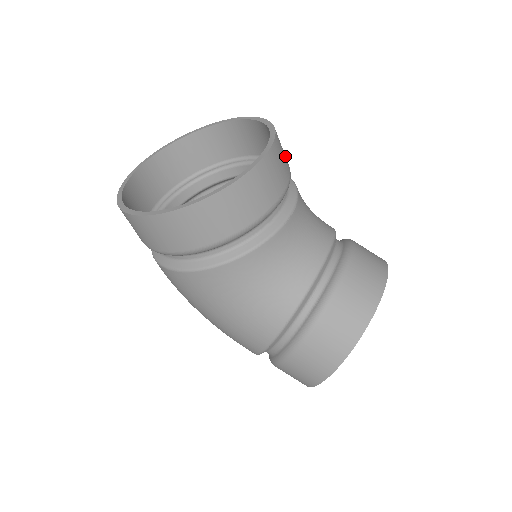
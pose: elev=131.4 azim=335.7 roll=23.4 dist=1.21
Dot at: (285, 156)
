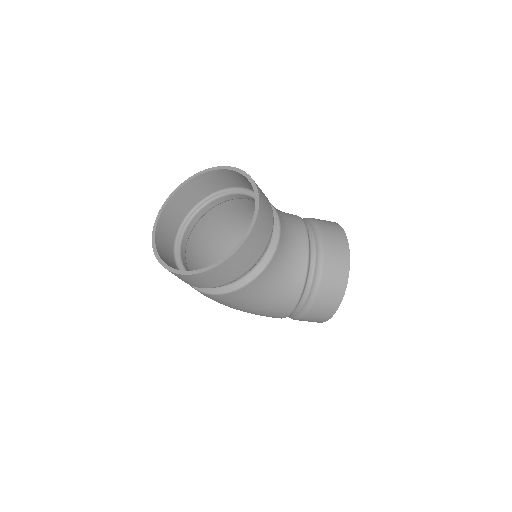
Dot at: occluded
